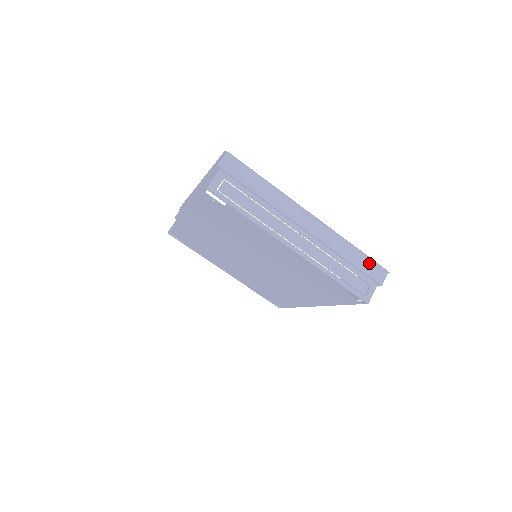
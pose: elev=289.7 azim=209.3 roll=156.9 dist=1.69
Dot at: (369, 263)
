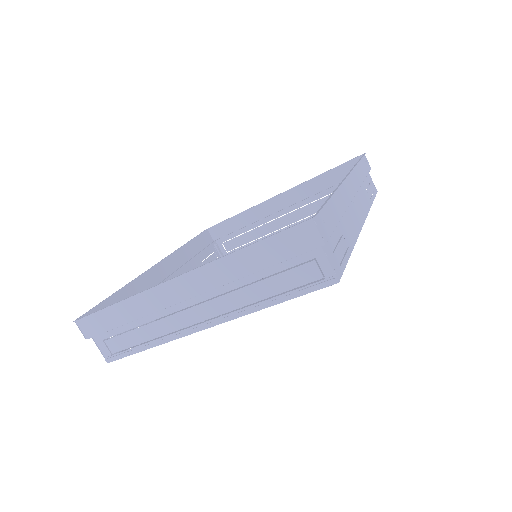
Dot at: (279, 241)
